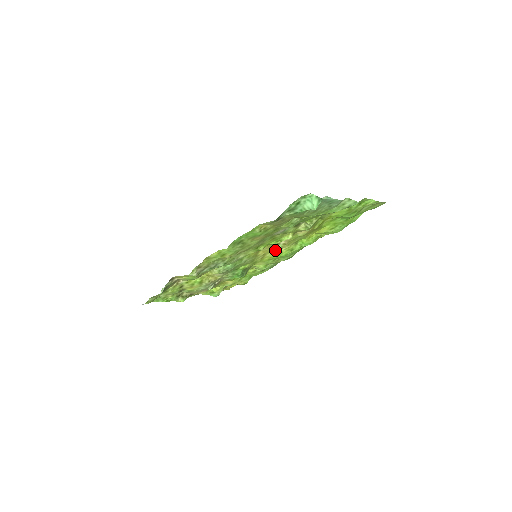
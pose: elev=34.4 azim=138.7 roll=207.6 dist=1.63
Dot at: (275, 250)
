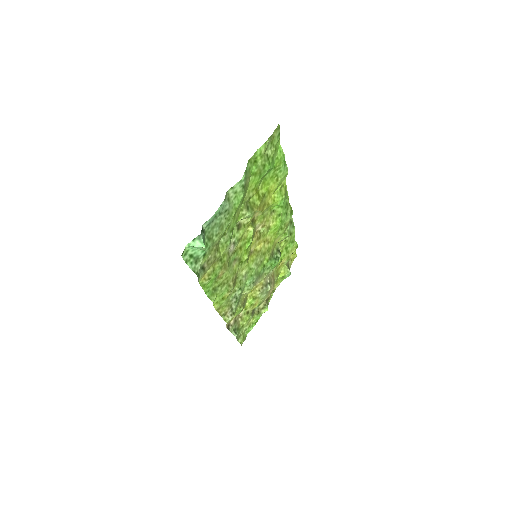
Dot at: (266, 233)
